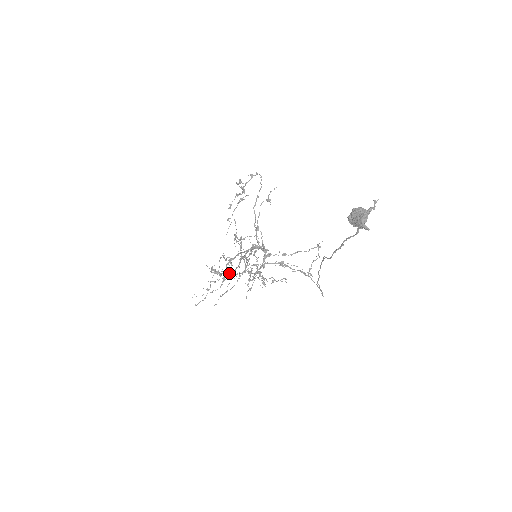
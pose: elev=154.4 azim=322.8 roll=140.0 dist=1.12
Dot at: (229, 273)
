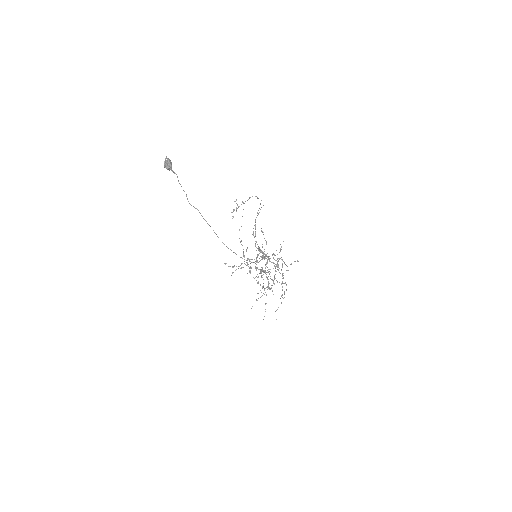
Dot at: (234, 266)
